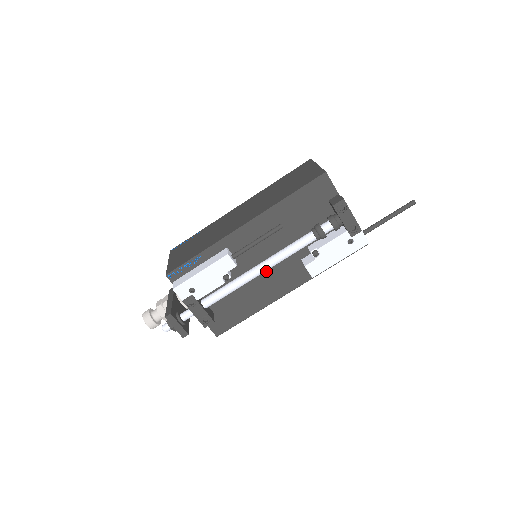
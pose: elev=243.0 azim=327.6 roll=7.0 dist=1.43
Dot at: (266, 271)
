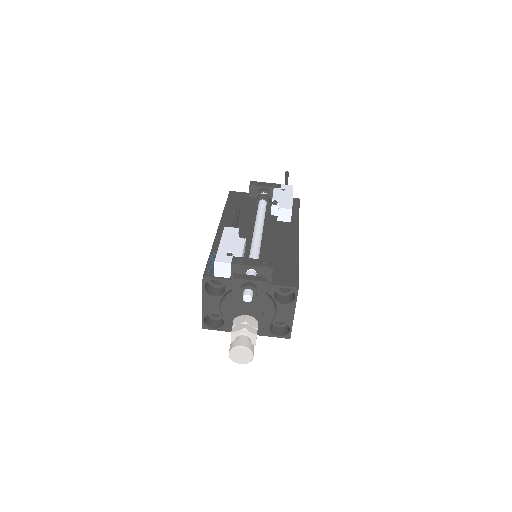
Dot at: (267, 236)
